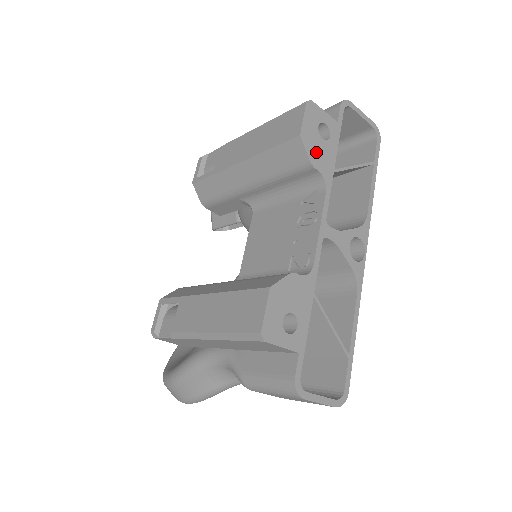
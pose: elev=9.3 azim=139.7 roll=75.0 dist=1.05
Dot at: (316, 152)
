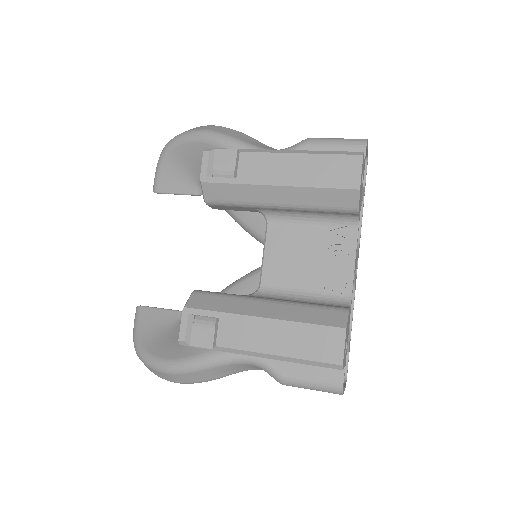
Dot at: (360, 199)
